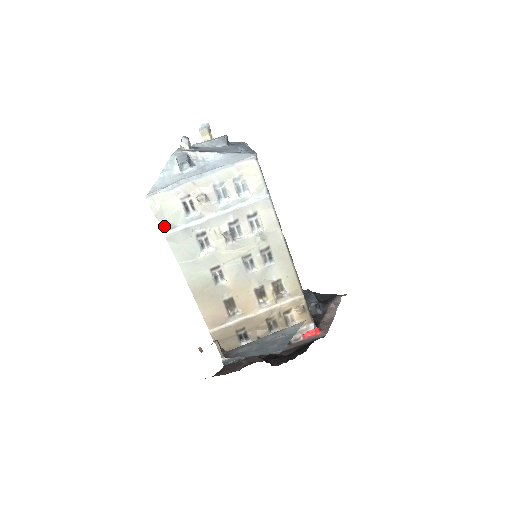
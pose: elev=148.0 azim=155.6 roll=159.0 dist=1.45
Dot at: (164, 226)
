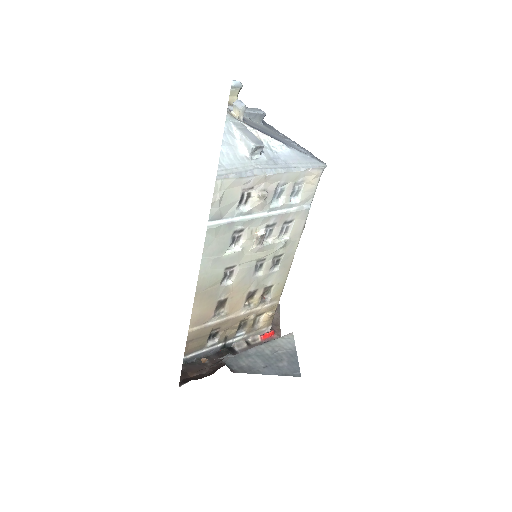
Dot at: (212, 215)
